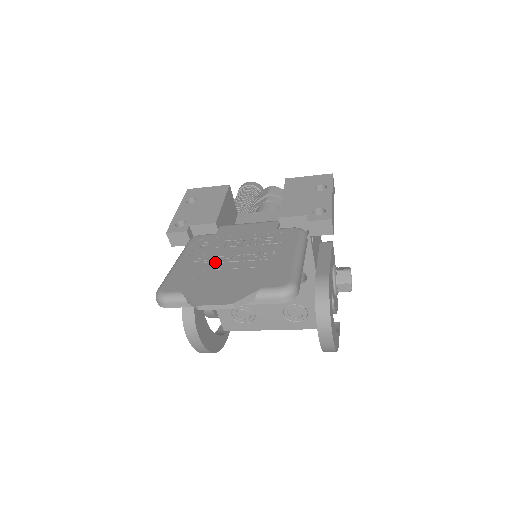
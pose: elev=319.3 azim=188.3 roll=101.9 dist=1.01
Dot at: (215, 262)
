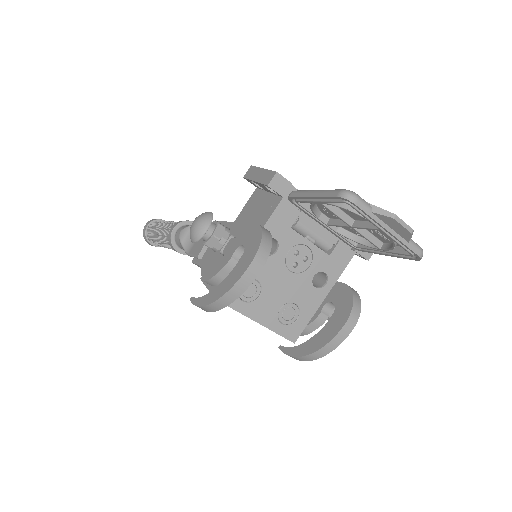
Dot at: occluded
